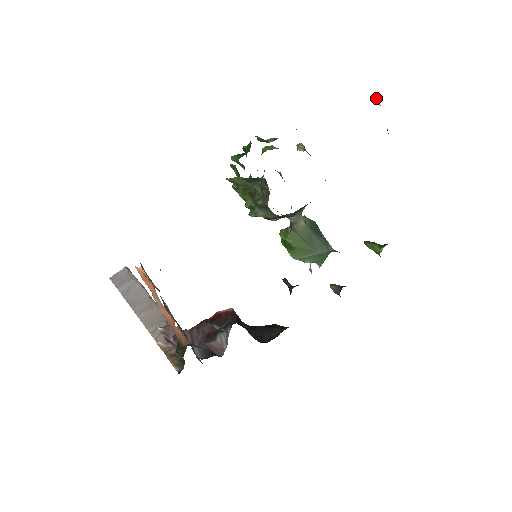
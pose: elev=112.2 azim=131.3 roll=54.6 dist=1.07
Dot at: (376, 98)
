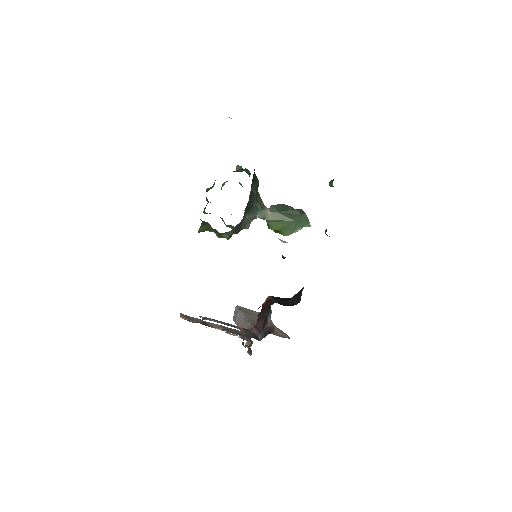
Dot at: occluded
